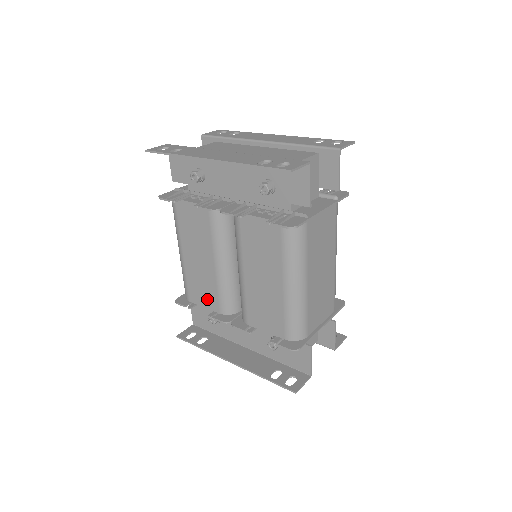
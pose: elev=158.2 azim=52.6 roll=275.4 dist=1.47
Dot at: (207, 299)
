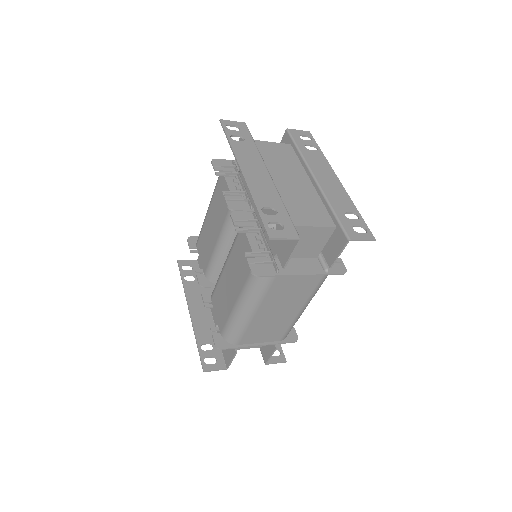
Dot at: (204, 257)
